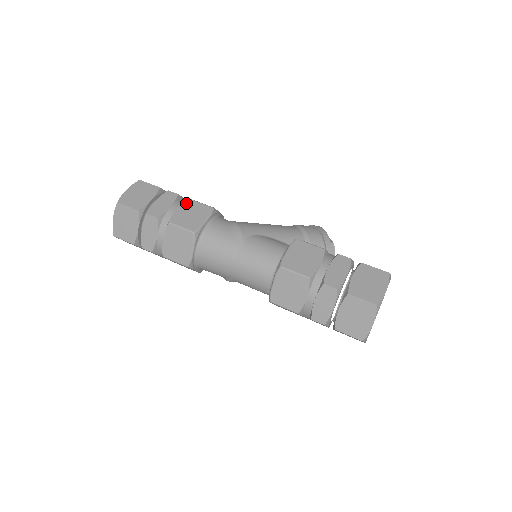
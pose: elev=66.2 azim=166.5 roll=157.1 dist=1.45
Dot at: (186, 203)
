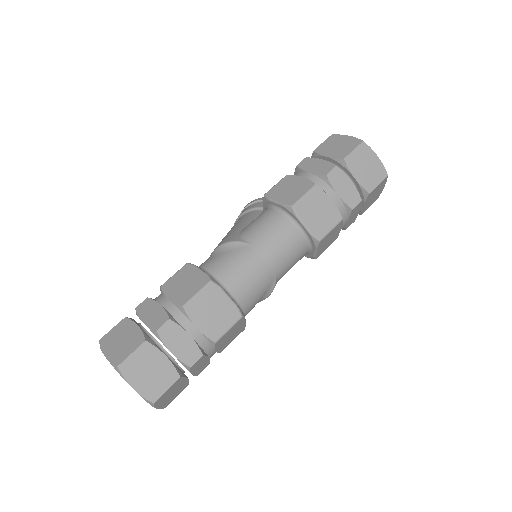
Dot at: (165, 289)
